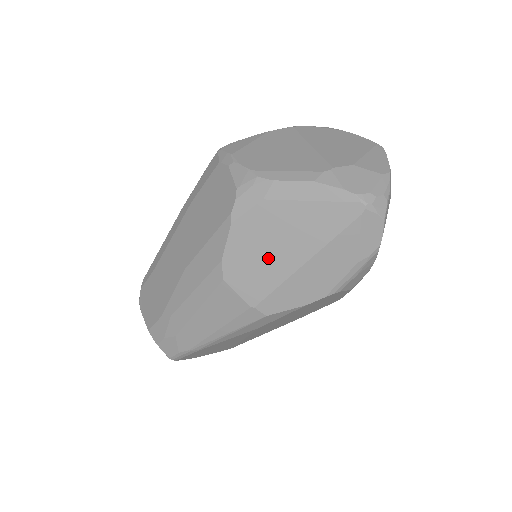
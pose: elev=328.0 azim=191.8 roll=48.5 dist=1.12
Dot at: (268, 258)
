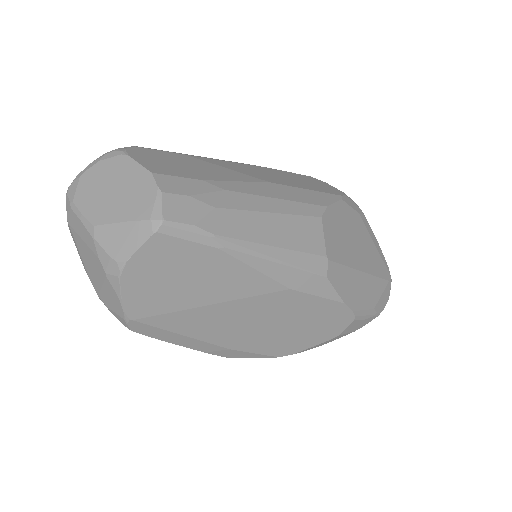
Dot at: (349, 242)
